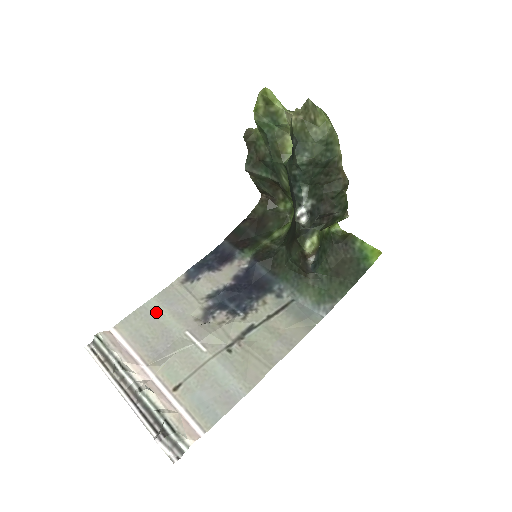
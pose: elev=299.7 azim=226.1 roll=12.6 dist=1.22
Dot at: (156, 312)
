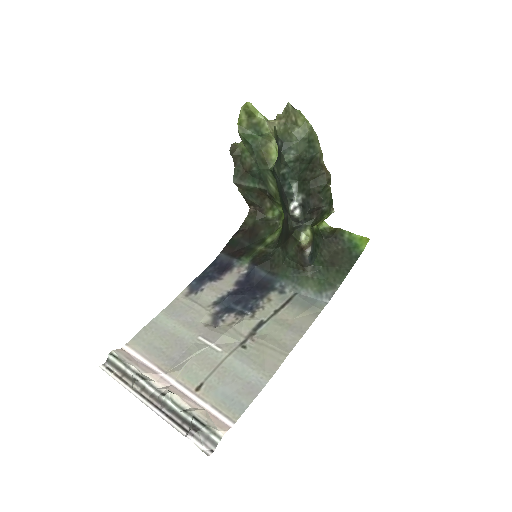
Dot at: (166, 325)
